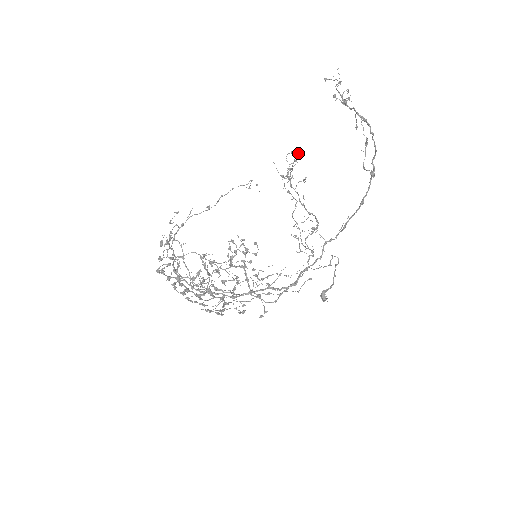
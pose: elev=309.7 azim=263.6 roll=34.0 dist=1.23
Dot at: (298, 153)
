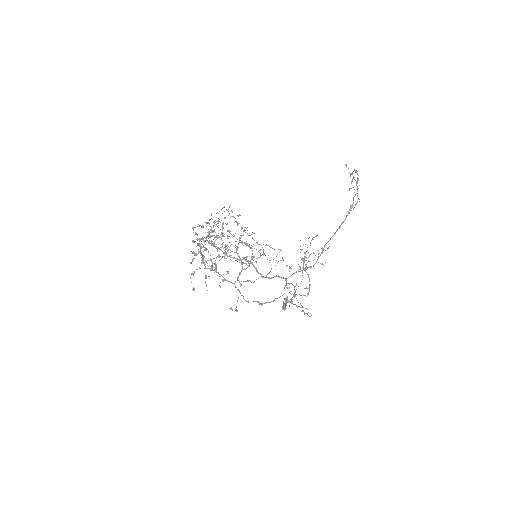
Dot at: occluded
